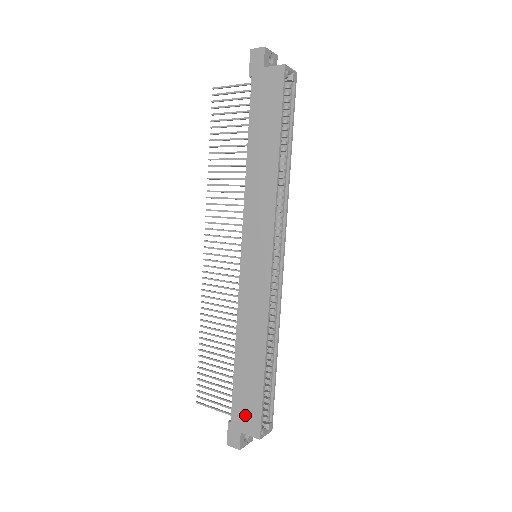
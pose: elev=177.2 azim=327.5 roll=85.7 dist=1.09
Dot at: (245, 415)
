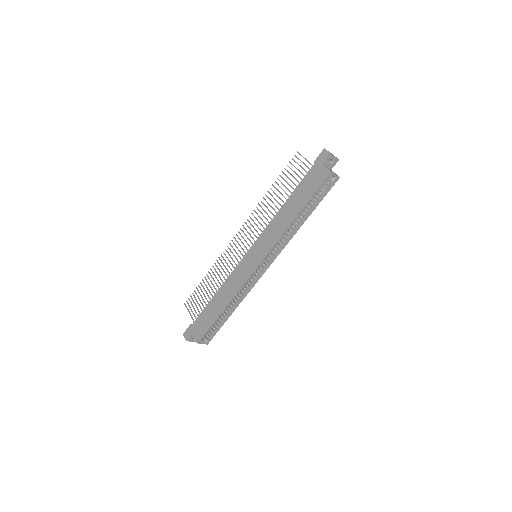
Dot at: (199, 327)
